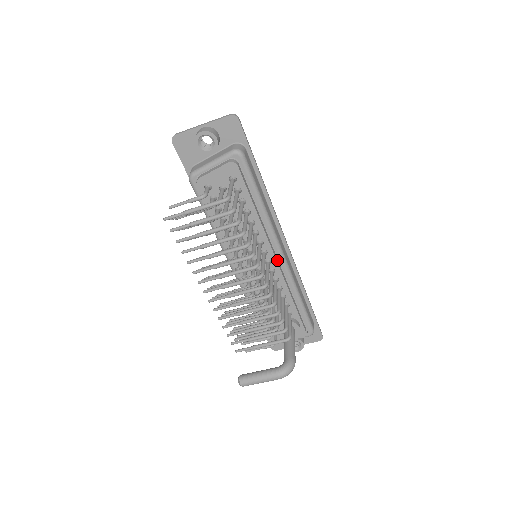
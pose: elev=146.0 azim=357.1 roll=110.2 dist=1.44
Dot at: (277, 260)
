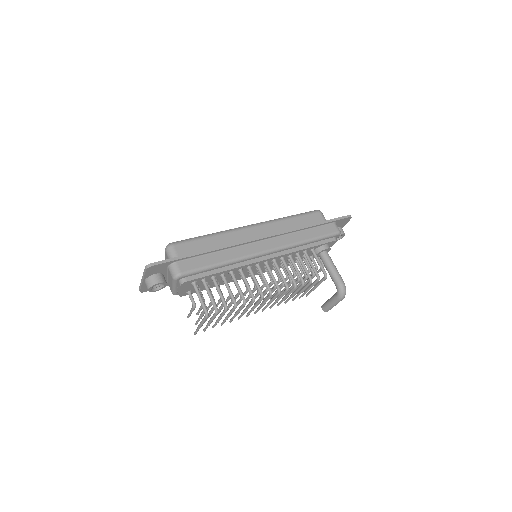
Dot at: (269, 256)
